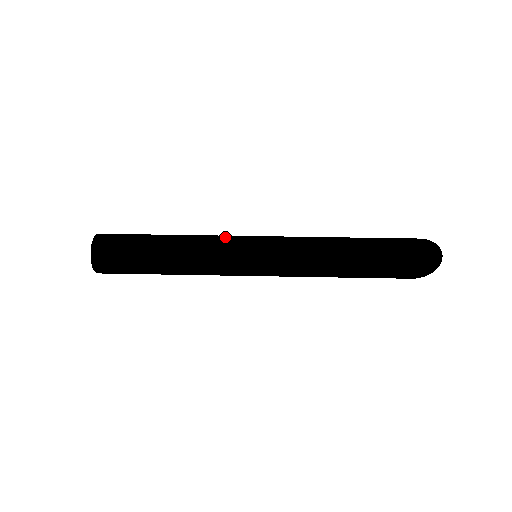
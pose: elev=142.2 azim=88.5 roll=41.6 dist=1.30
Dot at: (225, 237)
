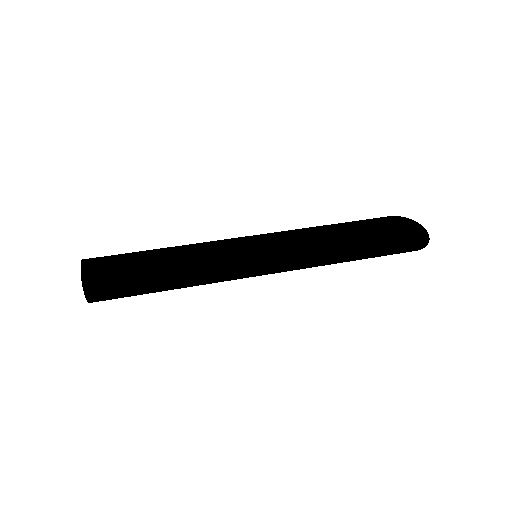
Dot at: (227, 254)
